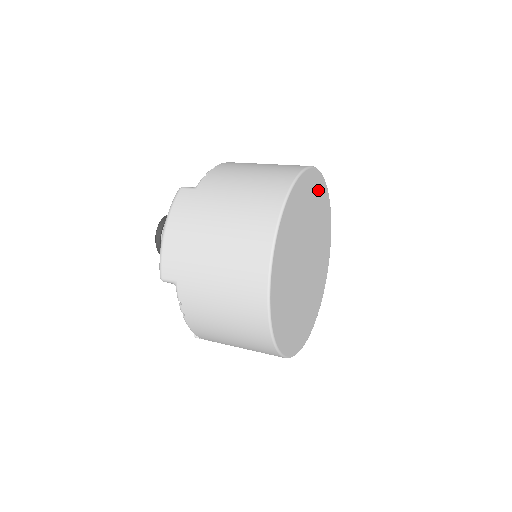
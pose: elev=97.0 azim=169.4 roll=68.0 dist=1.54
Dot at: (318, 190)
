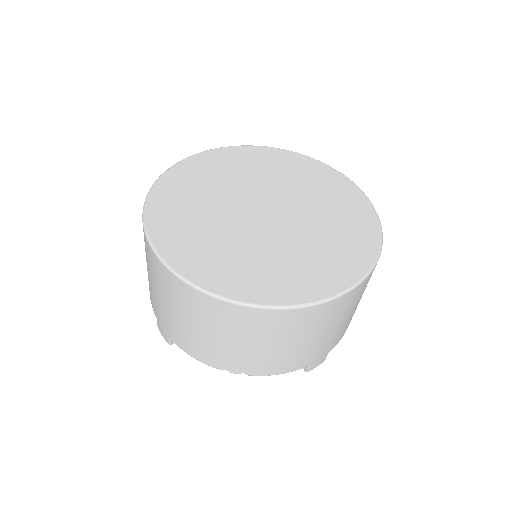
Dot at: (333, 183)
